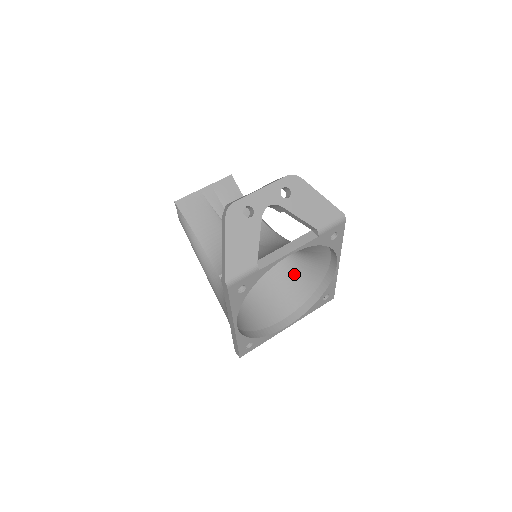
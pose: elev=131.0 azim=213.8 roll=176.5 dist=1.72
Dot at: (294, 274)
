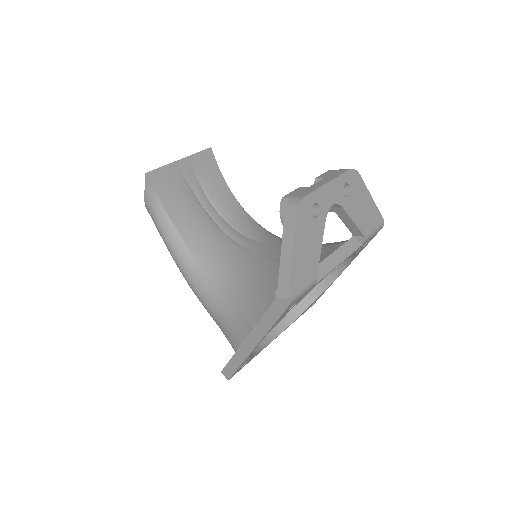
Dot at: occluded
